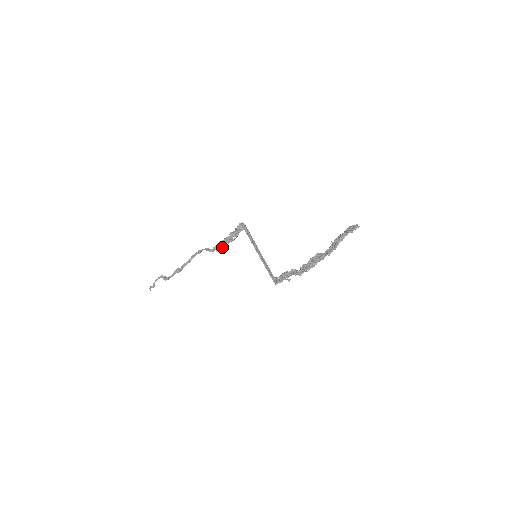
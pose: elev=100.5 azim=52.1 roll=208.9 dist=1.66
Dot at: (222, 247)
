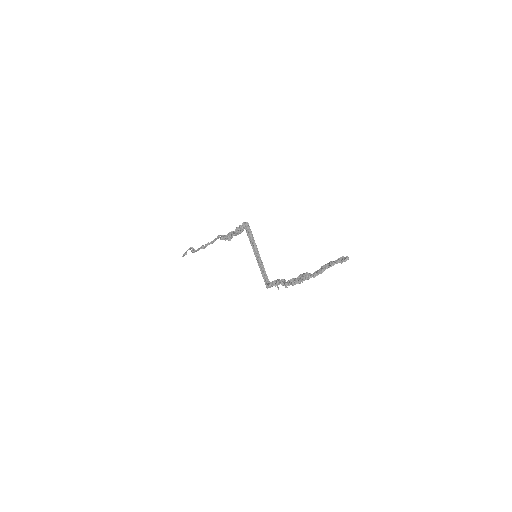
Dot at: (231, 238)
